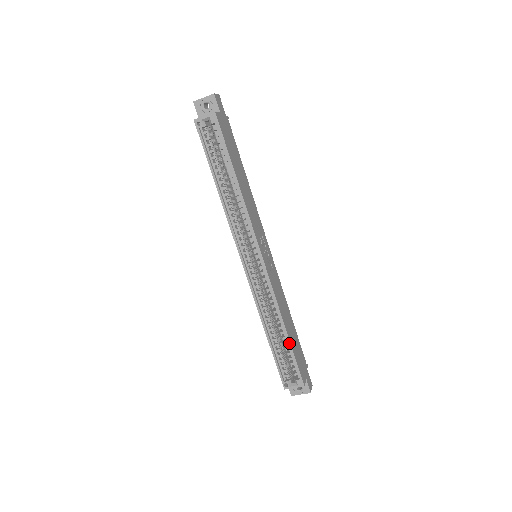
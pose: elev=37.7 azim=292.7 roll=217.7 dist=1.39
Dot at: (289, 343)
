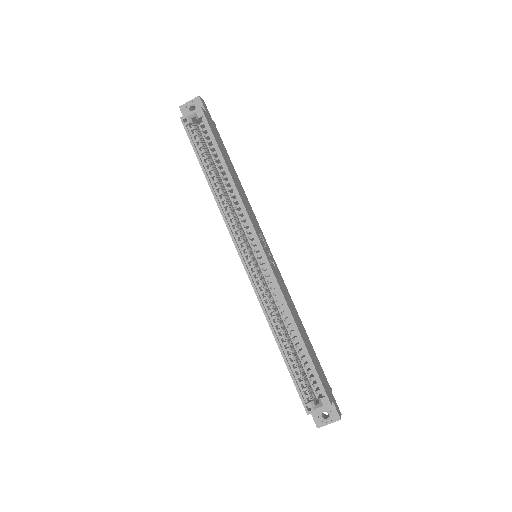
Dot at: (305, 349)
